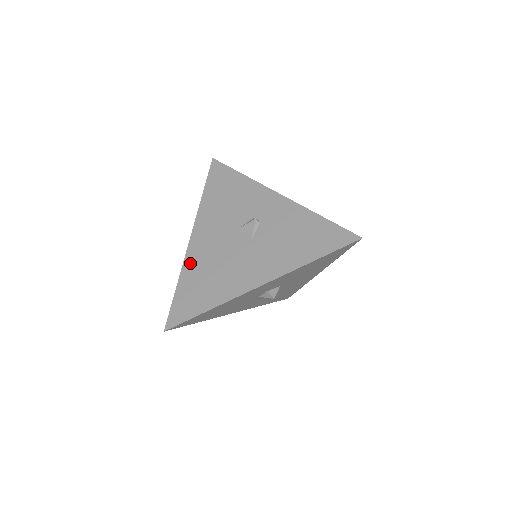
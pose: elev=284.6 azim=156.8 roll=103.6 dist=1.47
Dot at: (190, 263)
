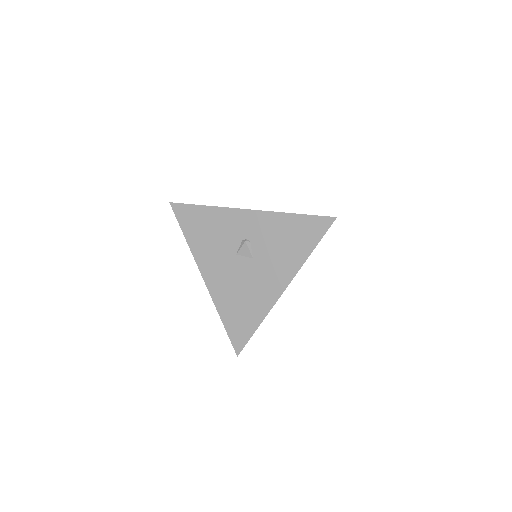
Dot at: (219, 299)
